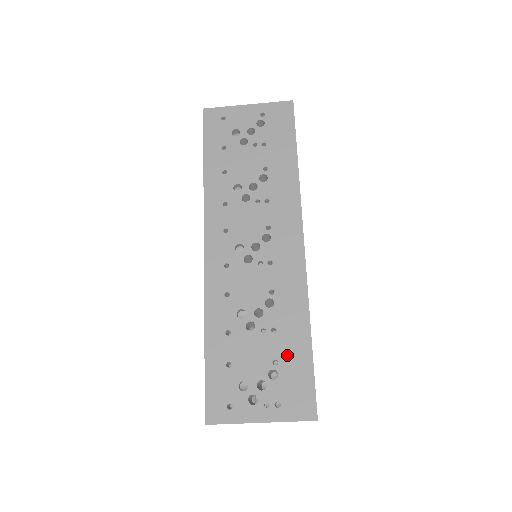
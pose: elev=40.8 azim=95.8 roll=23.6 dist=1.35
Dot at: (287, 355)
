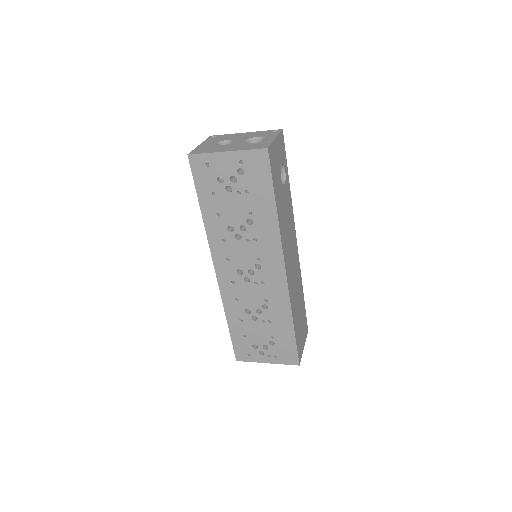
Dot at: (279, 335)
